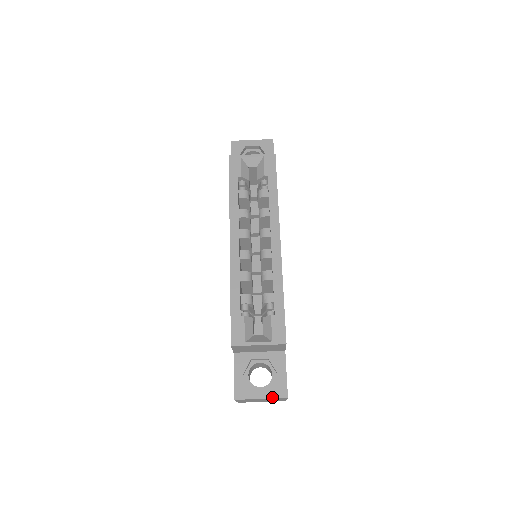
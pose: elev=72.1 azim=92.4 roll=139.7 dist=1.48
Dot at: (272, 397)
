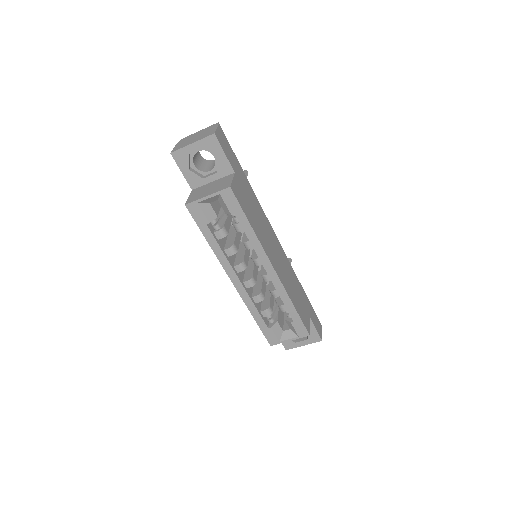
Dot at: (311, 343)
